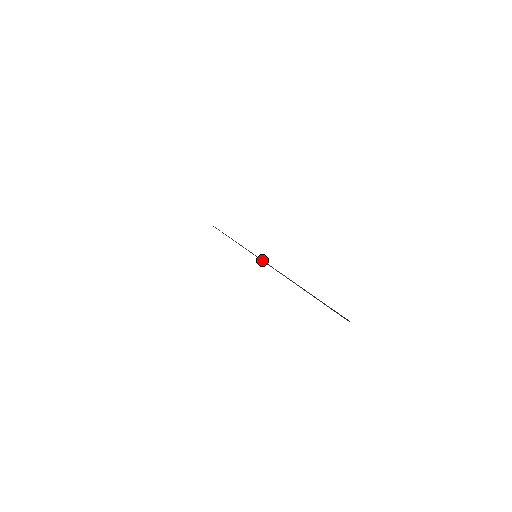
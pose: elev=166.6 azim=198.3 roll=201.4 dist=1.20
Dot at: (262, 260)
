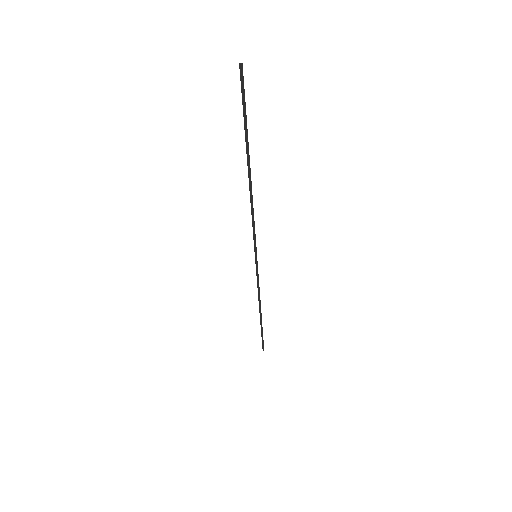
Dot at: (254, 242)
